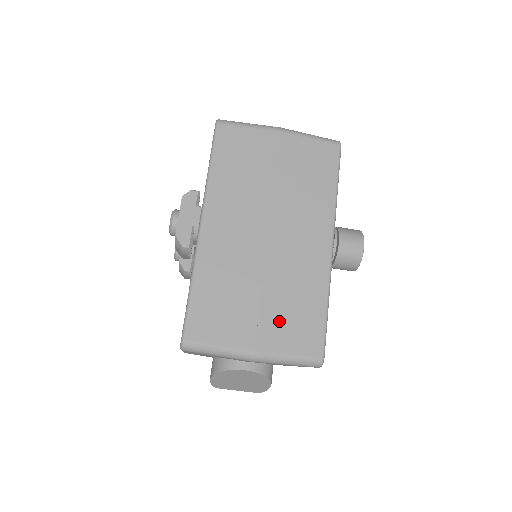
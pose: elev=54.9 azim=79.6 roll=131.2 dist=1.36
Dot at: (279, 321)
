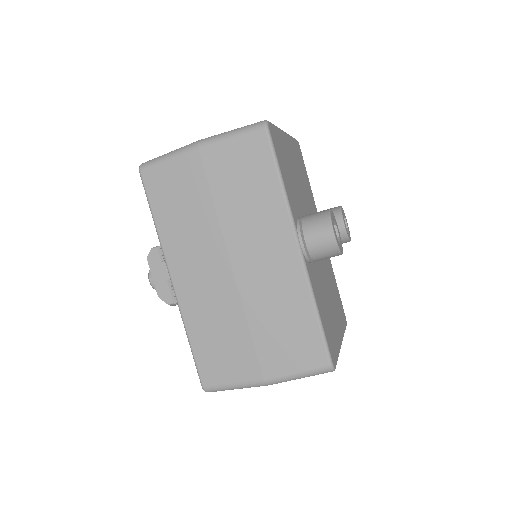
Dot at: (275, 345)
